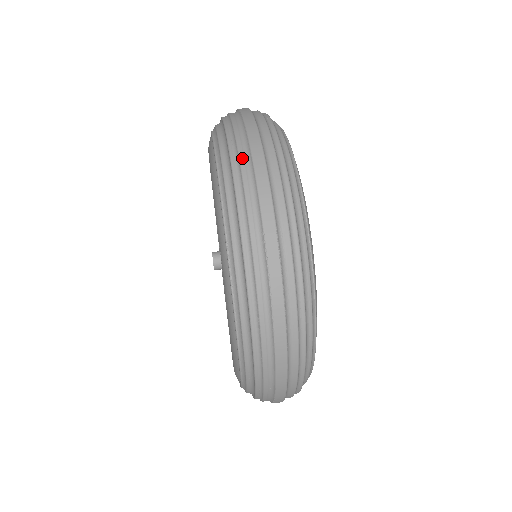
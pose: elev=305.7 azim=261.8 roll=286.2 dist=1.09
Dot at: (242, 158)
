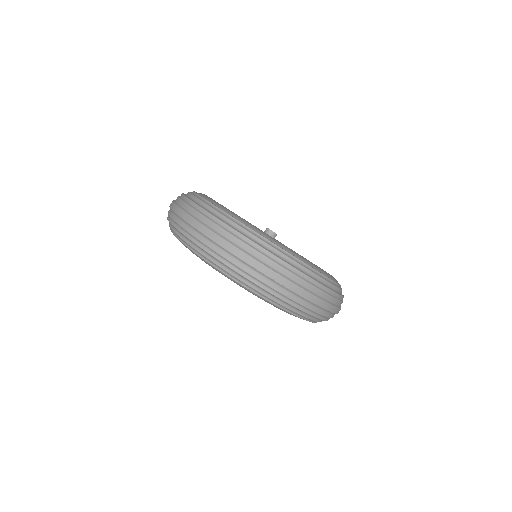
Dot at: (204, 242)
